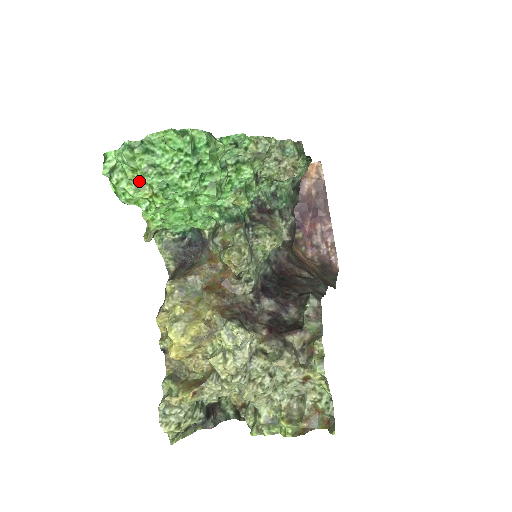
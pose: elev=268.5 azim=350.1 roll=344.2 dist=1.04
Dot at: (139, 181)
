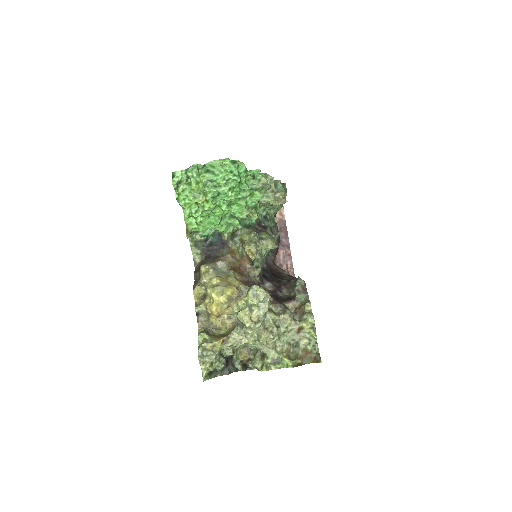
Dot at: (198, 191)
